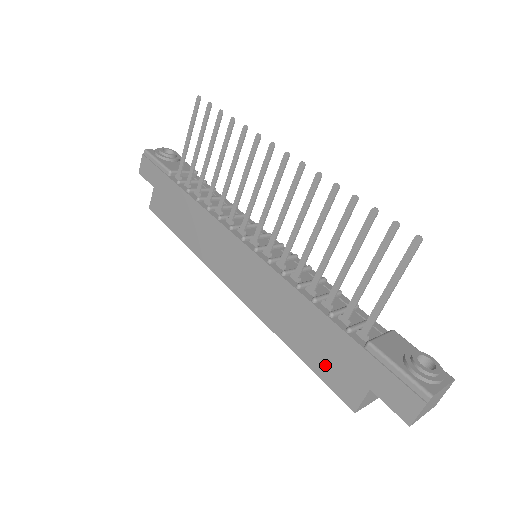
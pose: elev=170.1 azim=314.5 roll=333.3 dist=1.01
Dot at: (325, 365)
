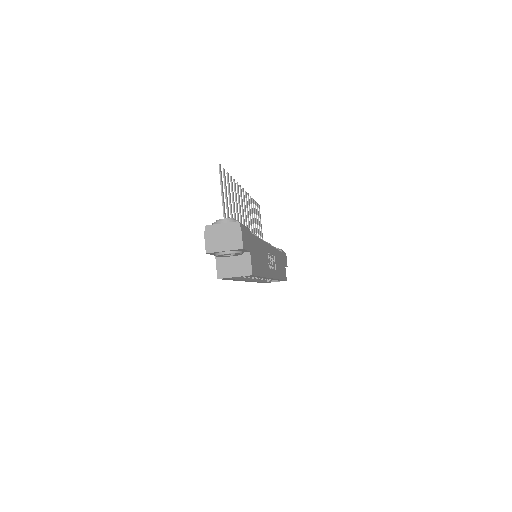
Dot at: occluded
